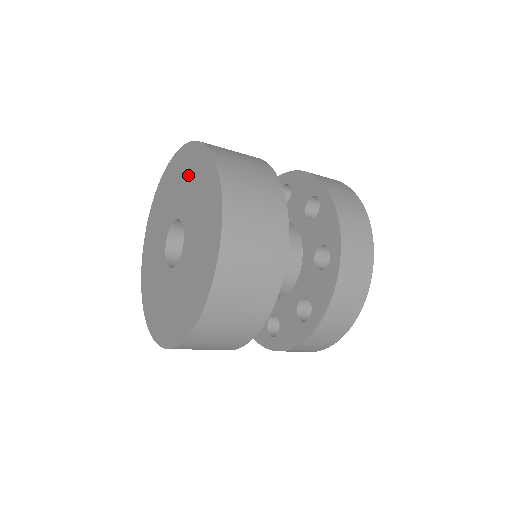
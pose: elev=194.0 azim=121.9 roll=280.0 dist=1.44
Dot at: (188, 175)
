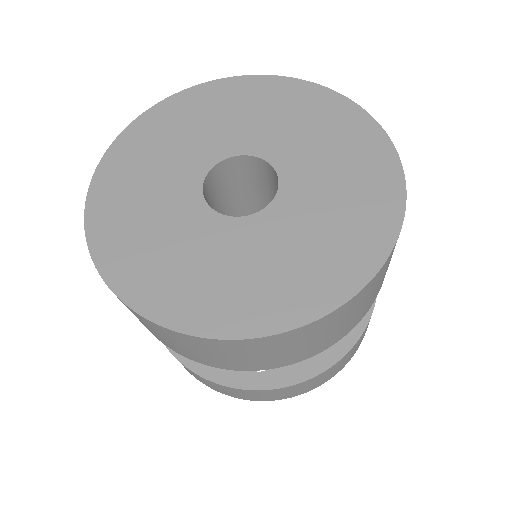
Dot at: (268, 107)
